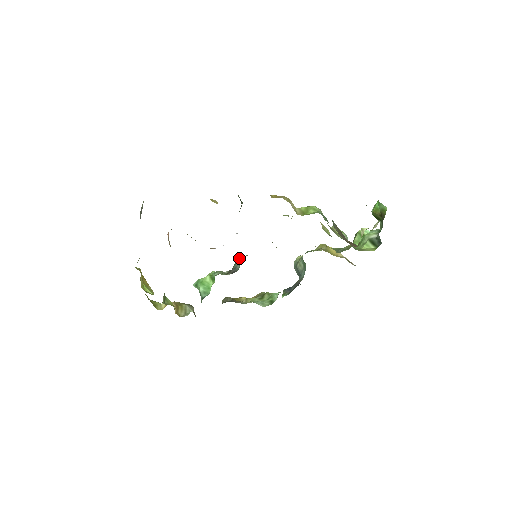
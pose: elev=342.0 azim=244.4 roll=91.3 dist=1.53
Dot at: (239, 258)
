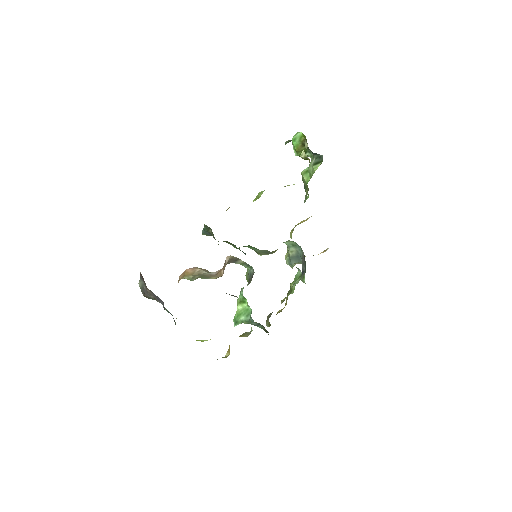
Dot at: occluded
